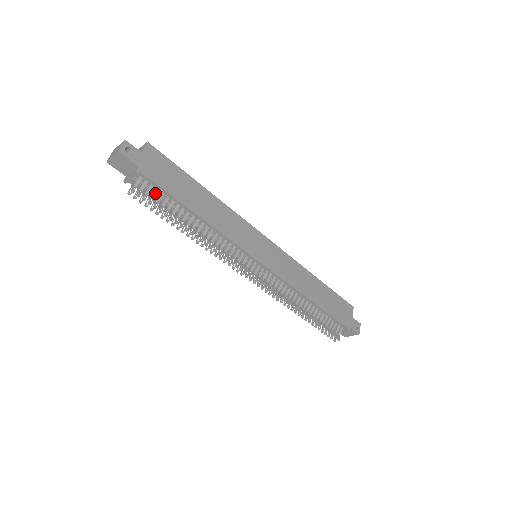
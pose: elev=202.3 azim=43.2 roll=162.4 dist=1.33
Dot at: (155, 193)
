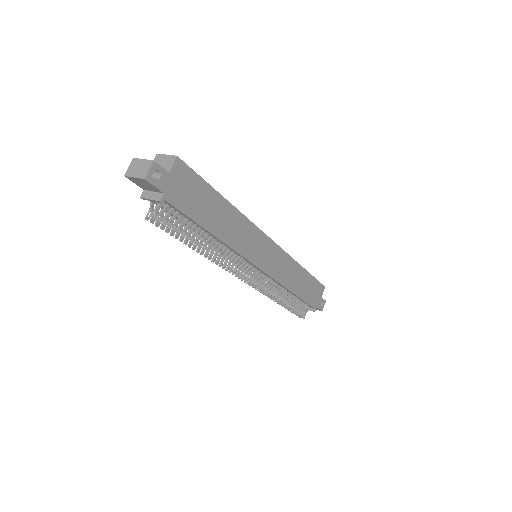
Dot at: (175, 216)
